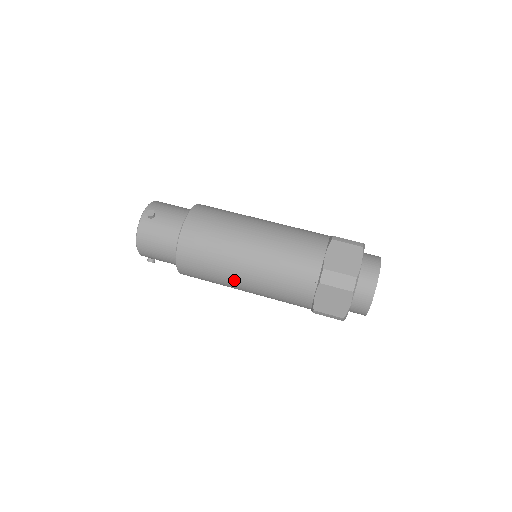
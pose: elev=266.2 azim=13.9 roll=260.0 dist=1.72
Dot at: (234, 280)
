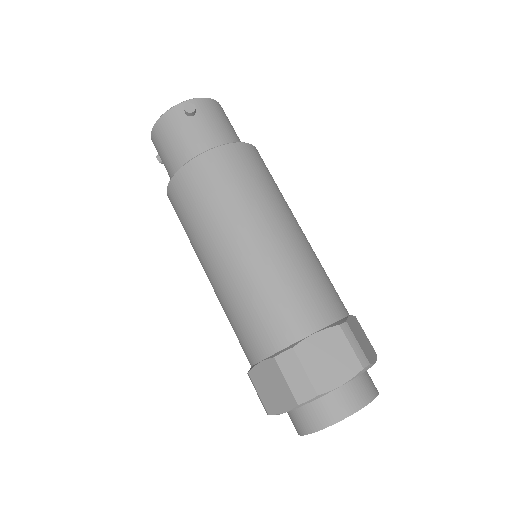
Dot at: (203, 260)
